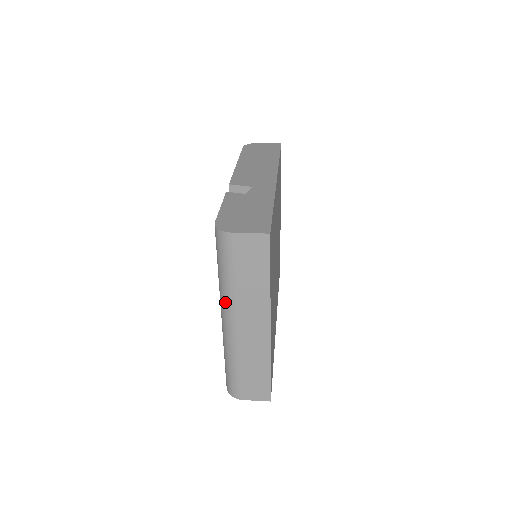
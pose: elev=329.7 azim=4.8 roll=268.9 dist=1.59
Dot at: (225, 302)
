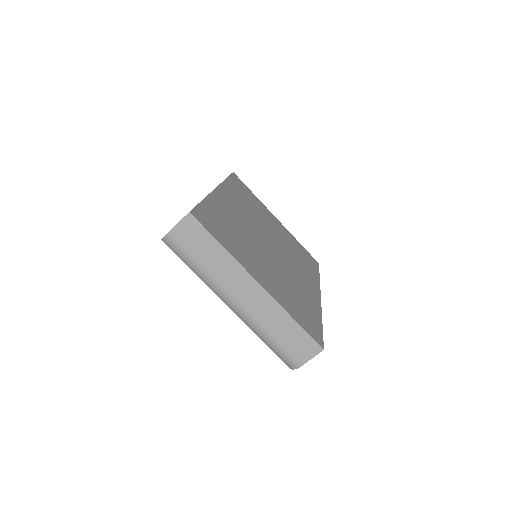
Dot at: (214, 290)
